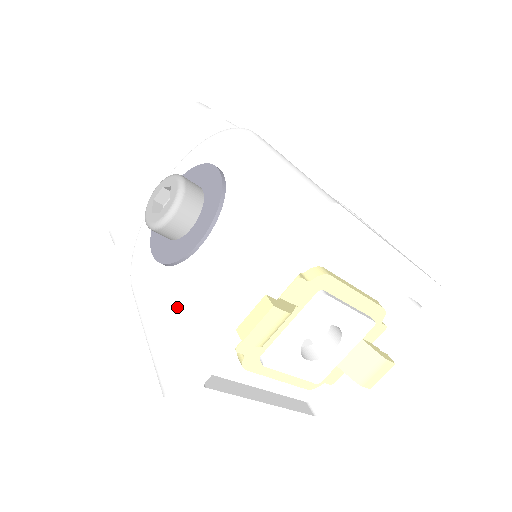
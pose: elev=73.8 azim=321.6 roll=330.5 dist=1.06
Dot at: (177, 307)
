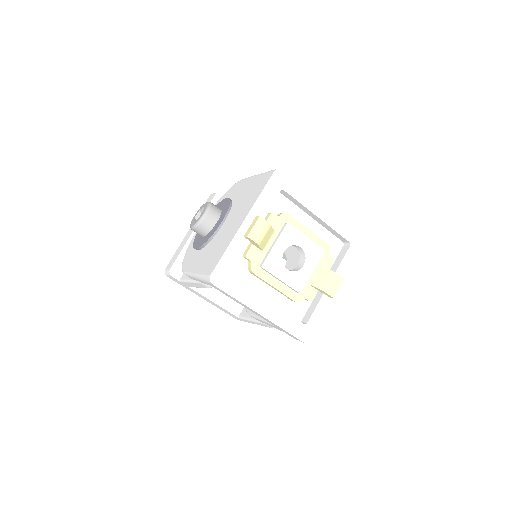
Dot at: (212, 250)
